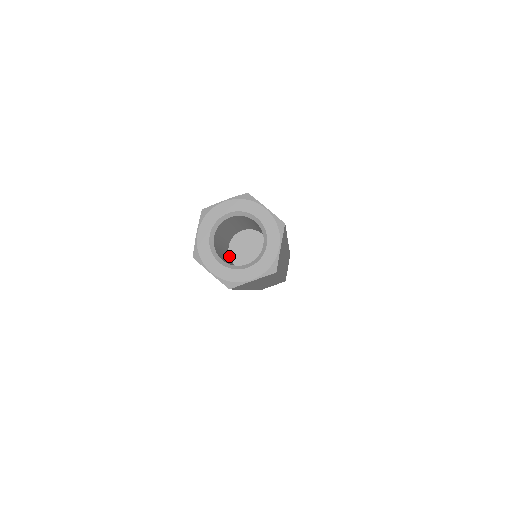
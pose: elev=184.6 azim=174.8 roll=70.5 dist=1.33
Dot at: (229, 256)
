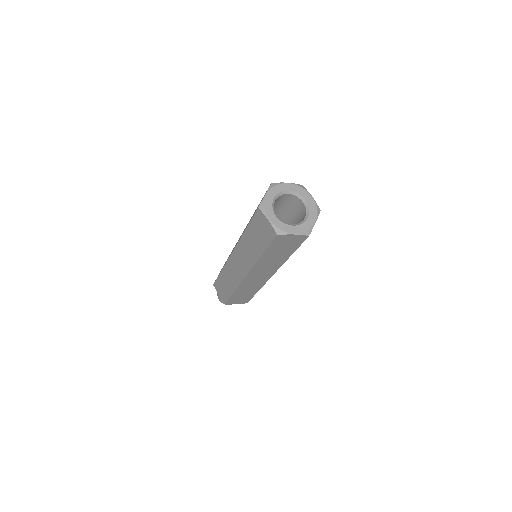
Dot at: occluded
